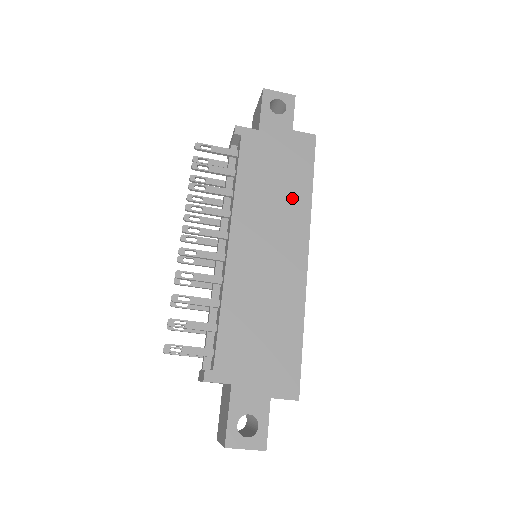
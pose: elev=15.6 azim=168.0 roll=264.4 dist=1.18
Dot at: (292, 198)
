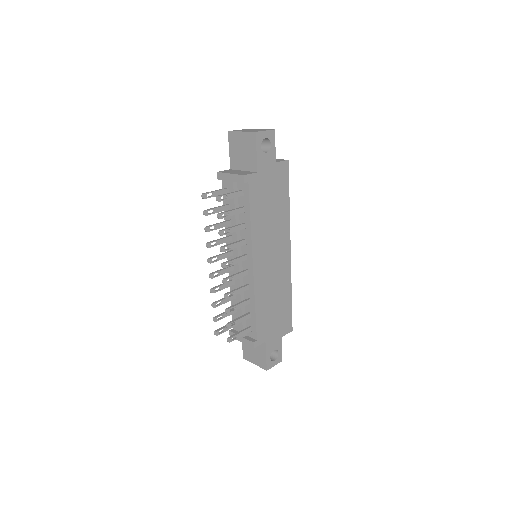
Dot at: (280, 217)
